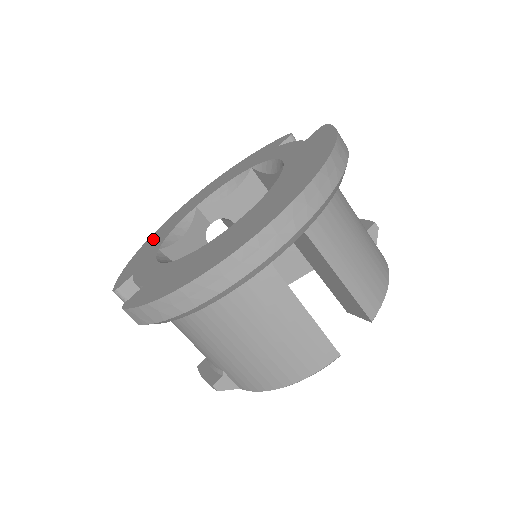
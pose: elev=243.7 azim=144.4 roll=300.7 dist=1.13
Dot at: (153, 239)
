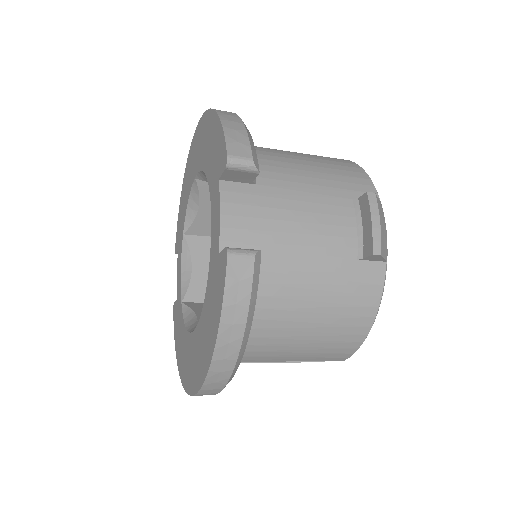
Dot at: (185, 185)
